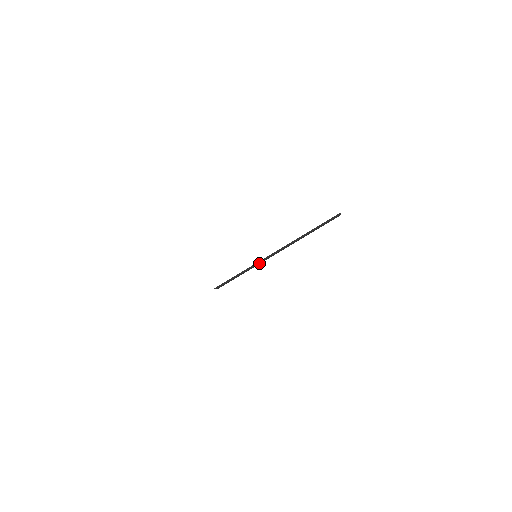
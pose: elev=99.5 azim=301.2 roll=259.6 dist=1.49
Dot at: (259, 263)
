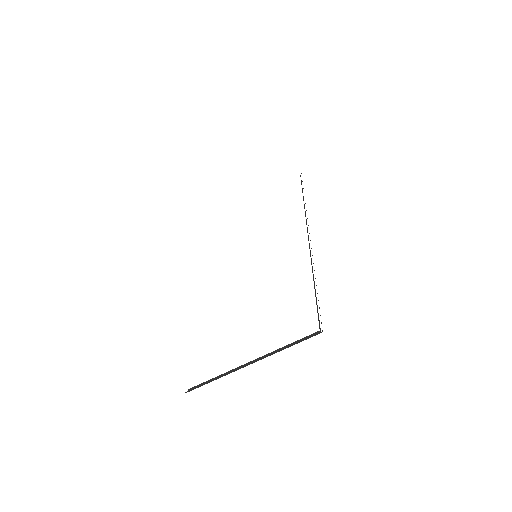
Dot at: (229, 373)
